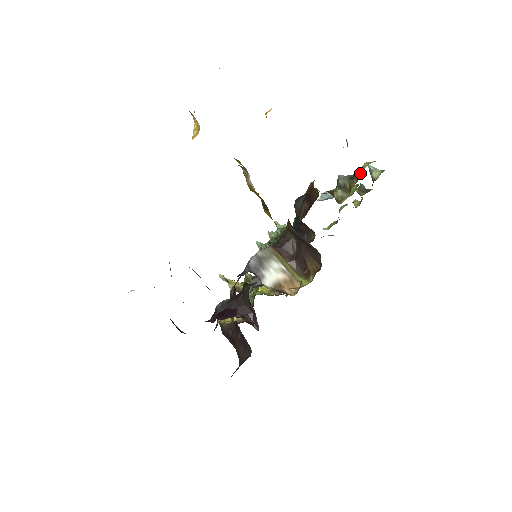
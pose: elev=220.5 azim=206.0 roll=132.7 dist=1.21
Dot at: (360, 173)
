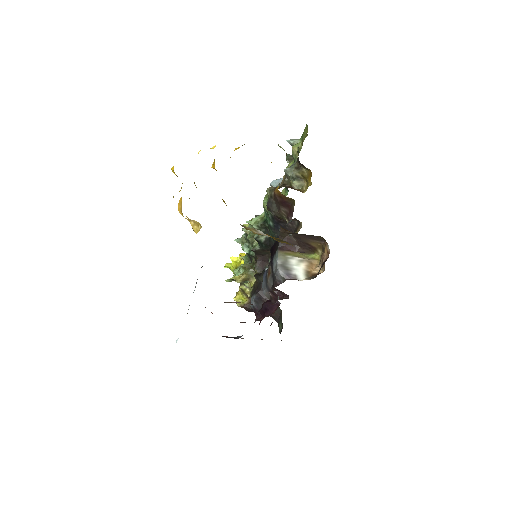
Dot at: (295, 157)
